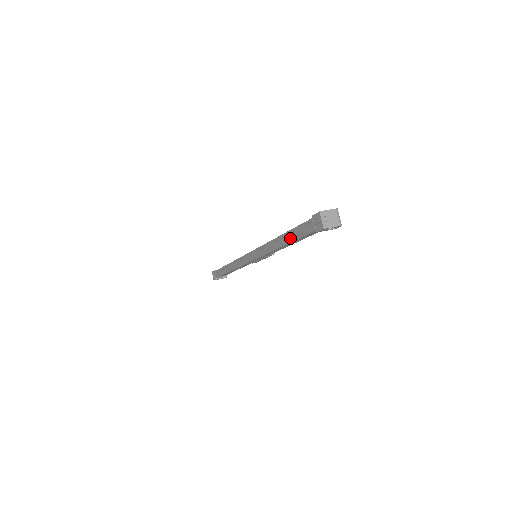
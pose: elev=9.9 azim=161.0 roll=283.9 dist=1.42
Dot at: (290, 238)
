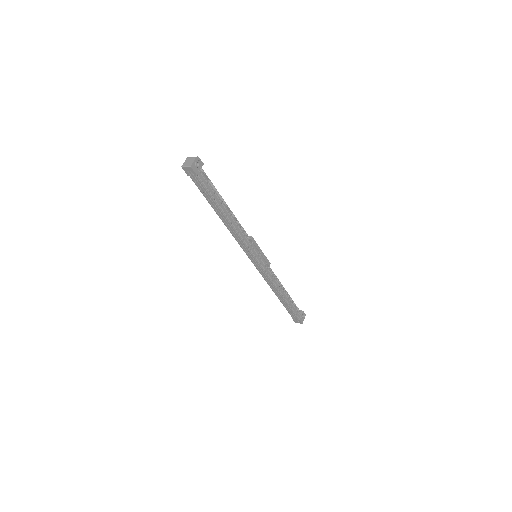
Dot at: (215, 205)
